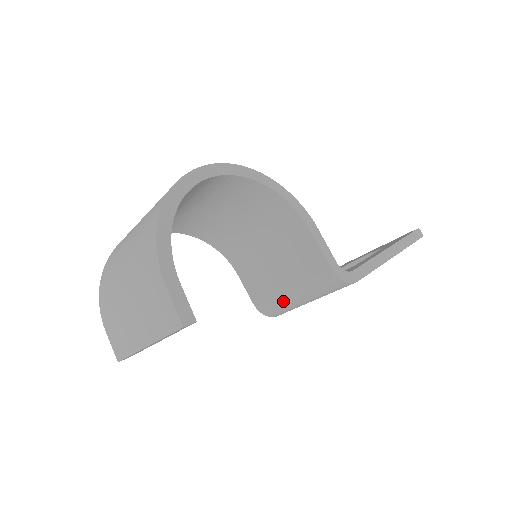
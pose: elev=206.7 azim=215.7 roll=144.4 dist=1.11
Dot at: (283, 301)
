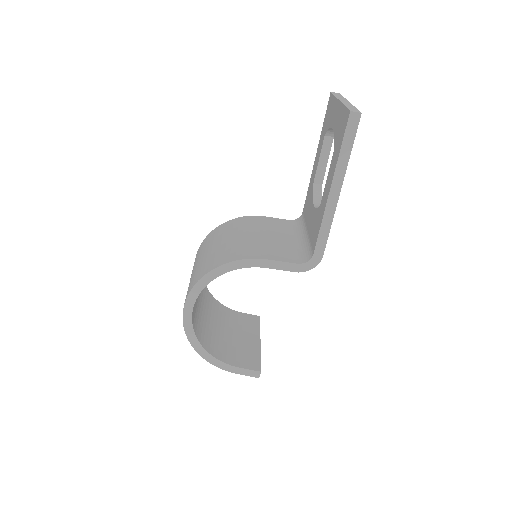
Dot at: occluded
